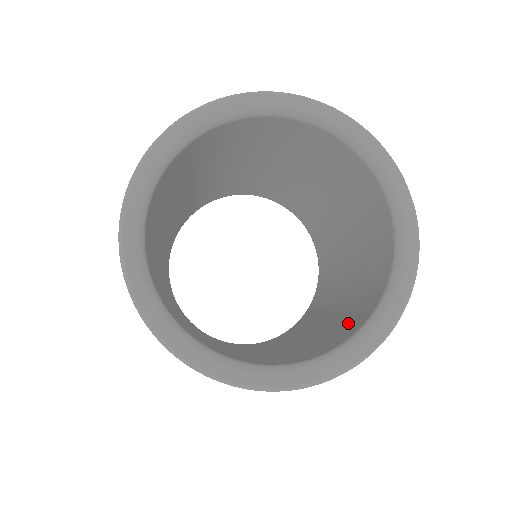
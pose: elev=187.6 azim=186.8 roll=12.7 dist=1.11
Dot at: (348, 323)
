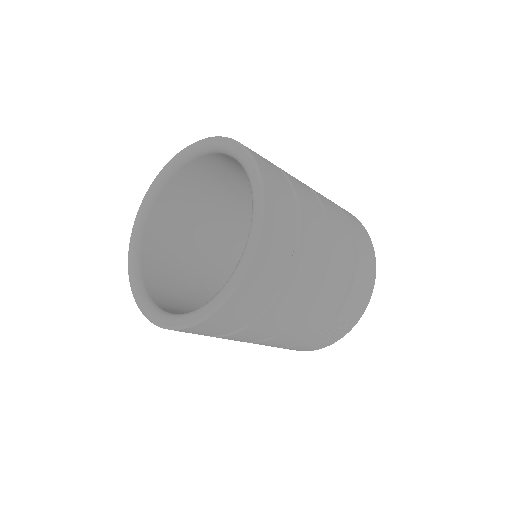
Dot at: occluded
